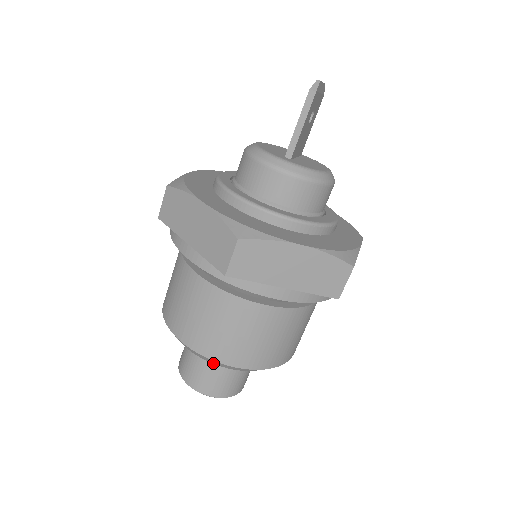
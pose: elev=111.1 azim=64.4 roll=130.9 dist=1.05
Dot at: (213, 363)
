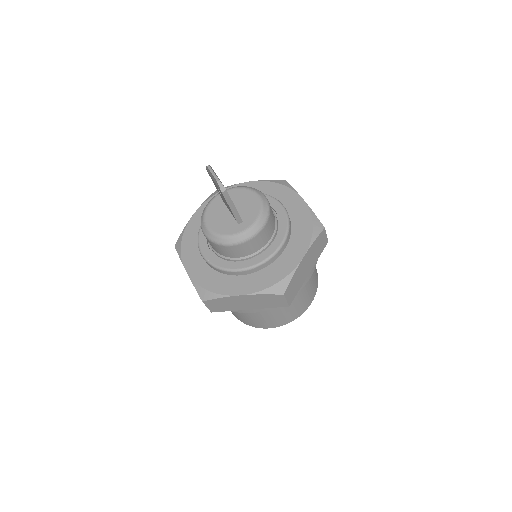
Dot at: occluded
